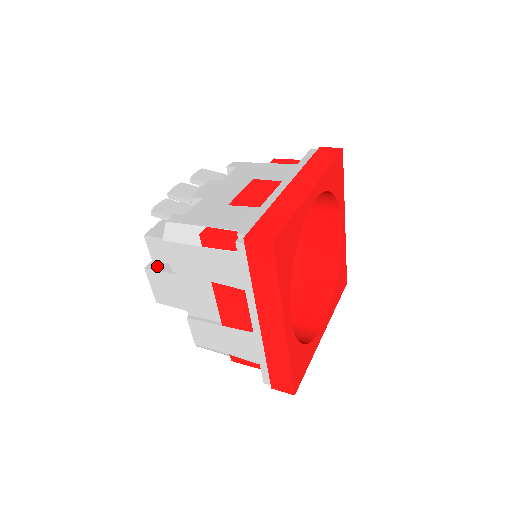
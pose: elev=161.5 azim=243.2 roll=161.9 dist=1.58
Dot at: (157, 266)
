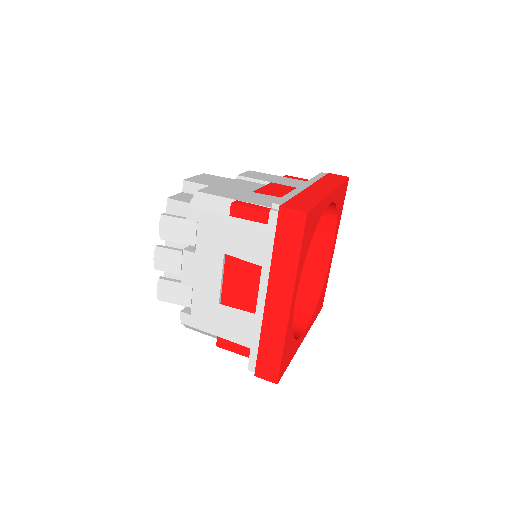
Dot at: occluded
